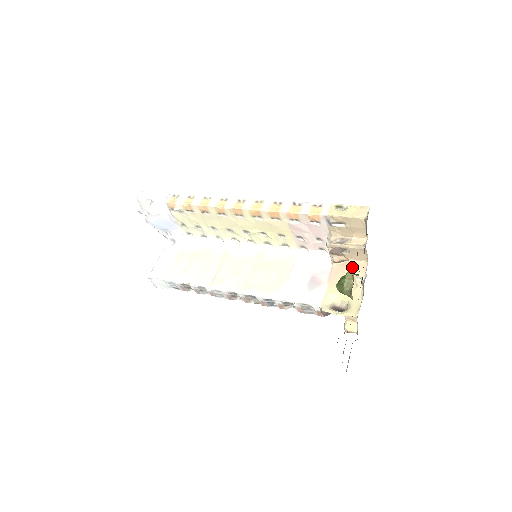
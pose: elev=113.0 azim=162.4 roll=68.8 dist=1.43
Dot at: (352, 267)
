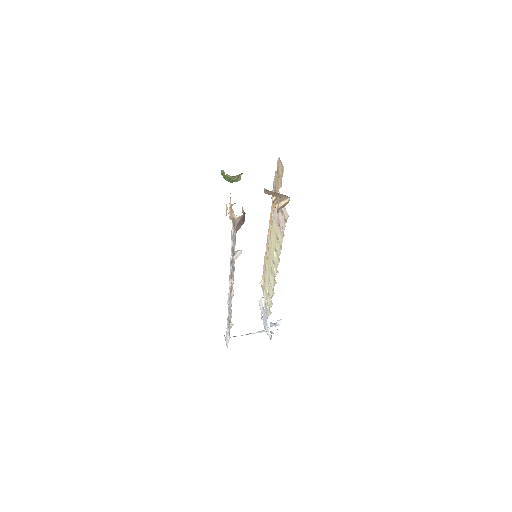
Dot at: (272, 193)
